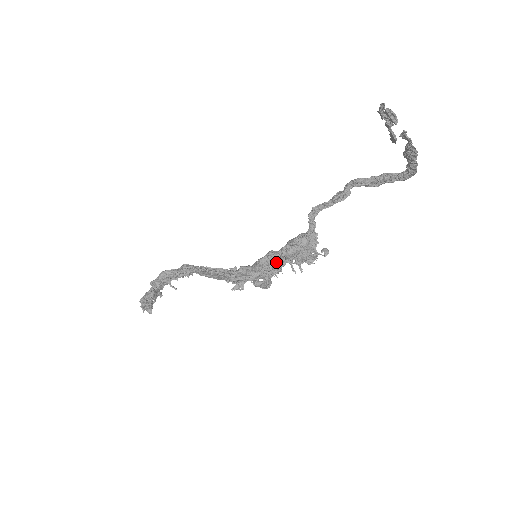
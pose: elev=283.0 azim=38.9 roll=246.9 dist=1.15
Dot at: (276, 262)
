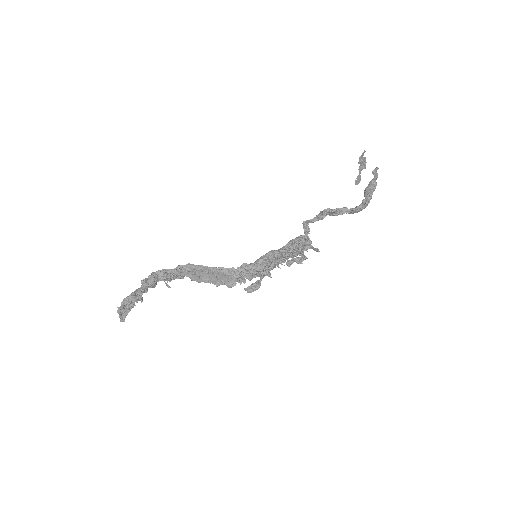
Dot at: (281, 255)
